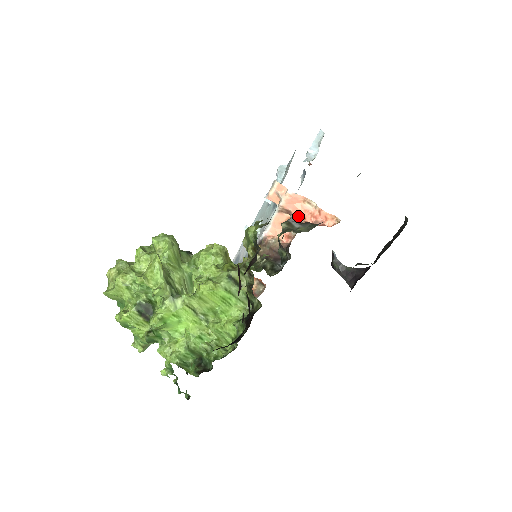
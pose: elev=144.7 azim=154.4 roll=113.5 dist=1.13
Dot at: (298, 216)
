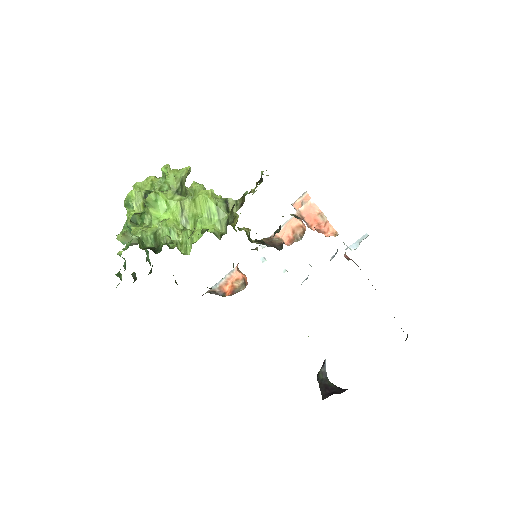
Dot at: (307, 222)
